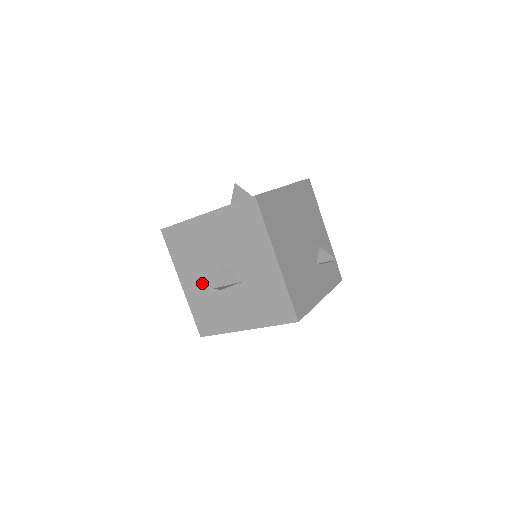
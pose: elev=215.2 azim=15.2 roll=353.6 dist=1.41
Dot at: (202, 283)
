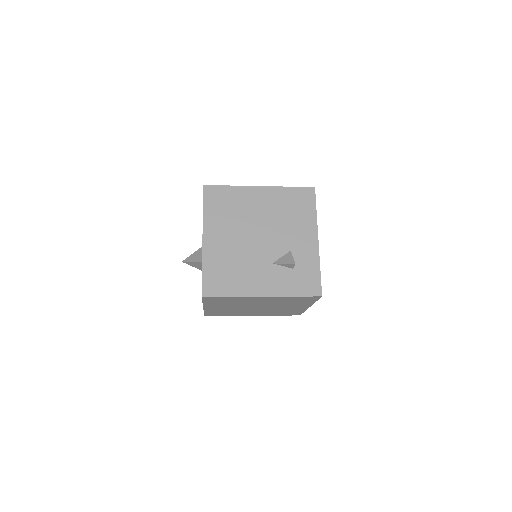
Dot at: occluded
